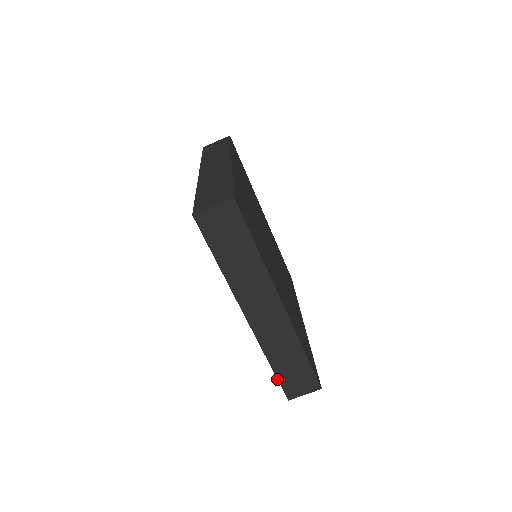
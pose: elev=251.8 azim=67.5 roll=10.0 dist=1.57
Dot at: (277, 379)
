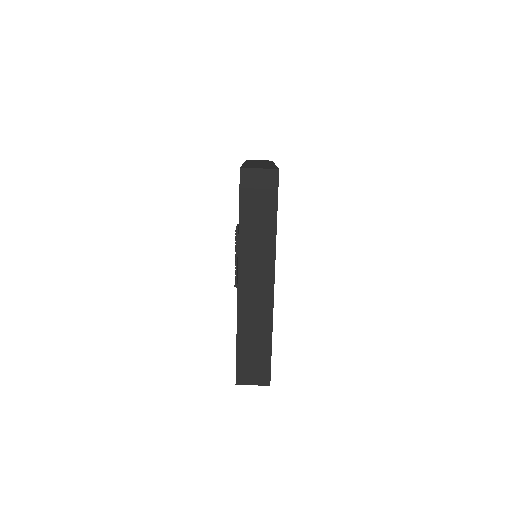
Dot at: (236, 357)
